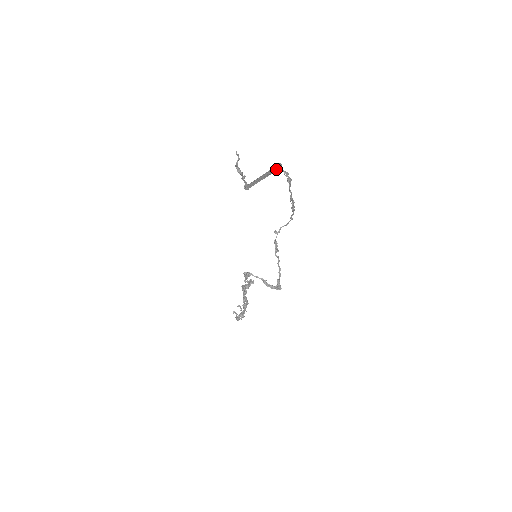
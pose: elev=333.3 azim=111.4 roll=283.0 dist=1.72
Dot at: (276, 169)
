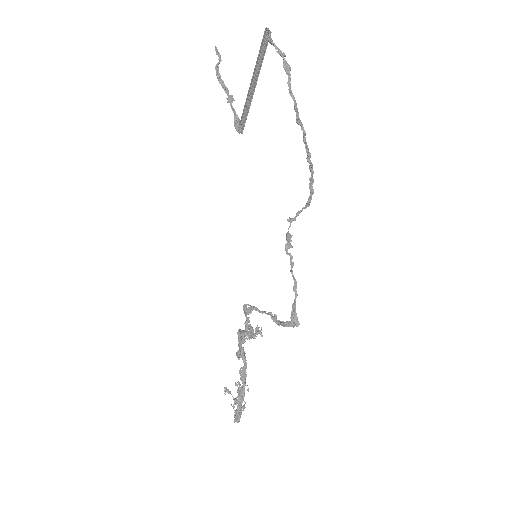
Dot at: occluded
